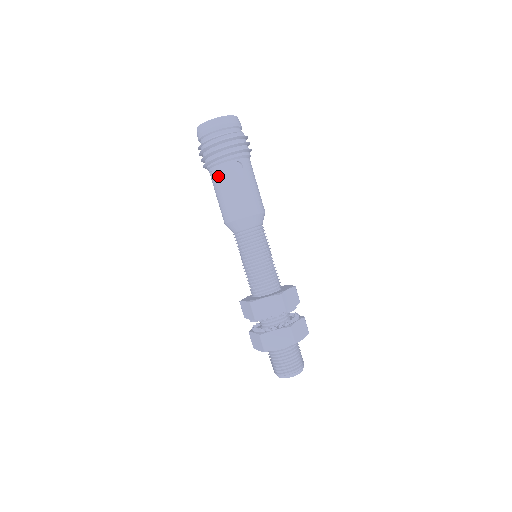
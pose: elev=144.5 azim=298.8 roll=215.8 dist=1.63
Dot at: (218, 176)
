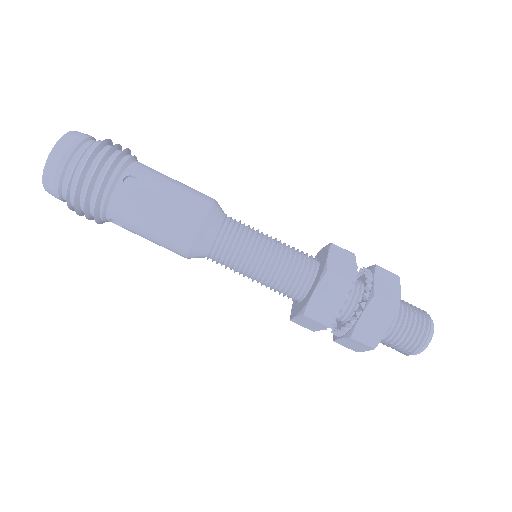
Dot at: (122, 217)
